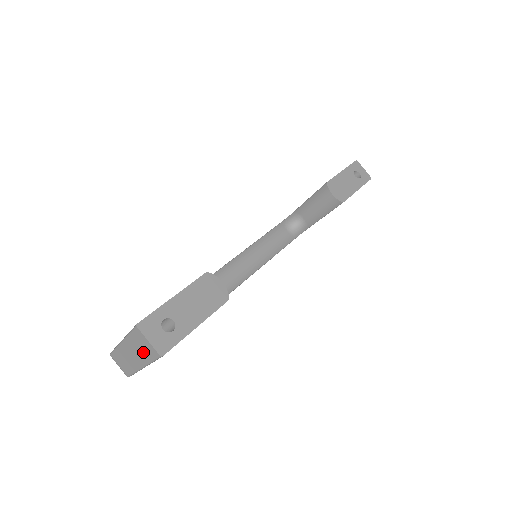
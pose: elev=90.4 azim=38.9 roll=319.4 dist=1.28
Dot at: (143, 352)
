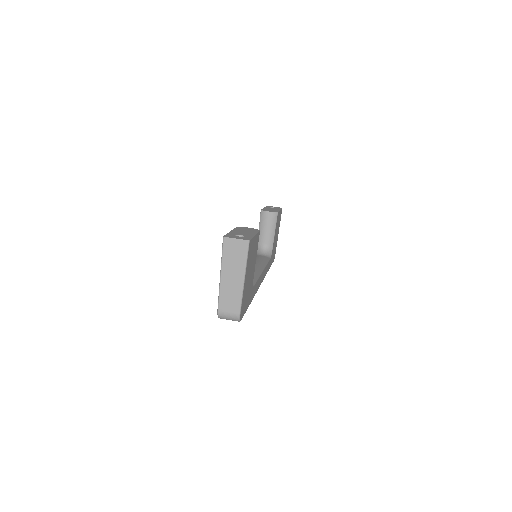
Dot at: (237, 258)
